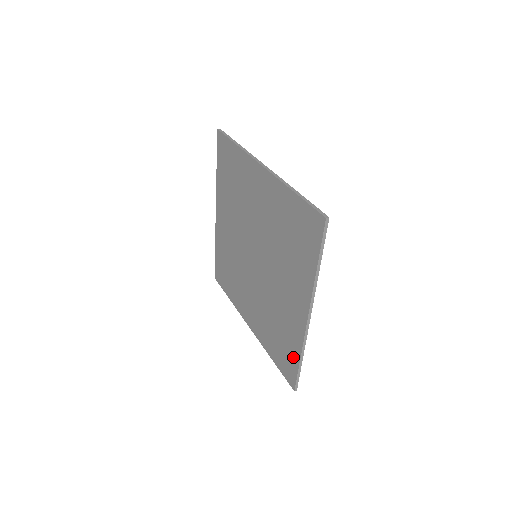
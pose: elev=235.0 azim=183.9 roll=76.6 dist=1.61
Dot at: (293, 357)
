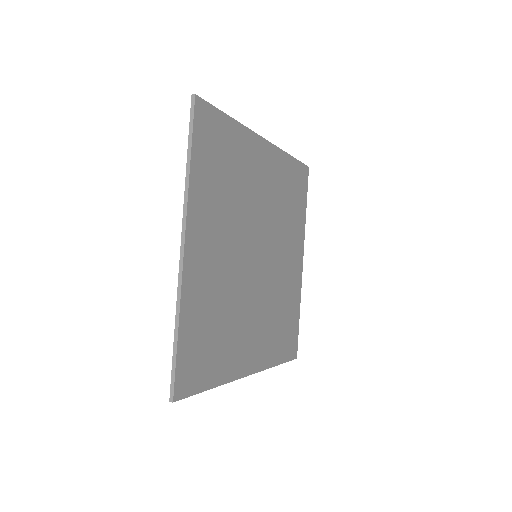
Dot at: (184, 338)
